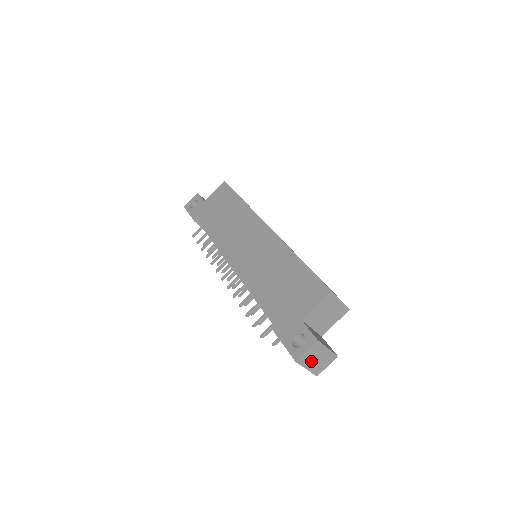
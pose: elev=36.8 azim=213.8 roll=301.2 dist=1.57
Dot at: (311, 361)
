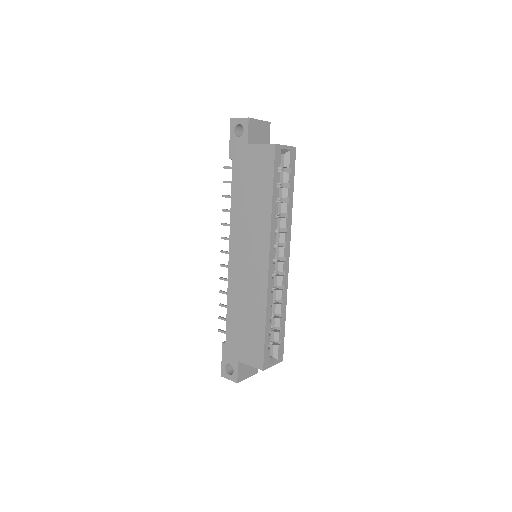
Dot at: occluded
